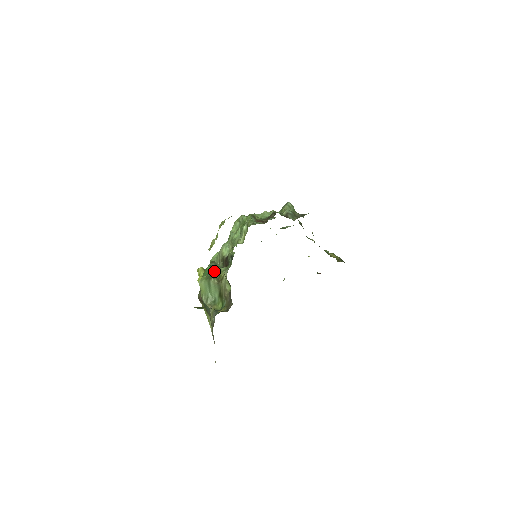
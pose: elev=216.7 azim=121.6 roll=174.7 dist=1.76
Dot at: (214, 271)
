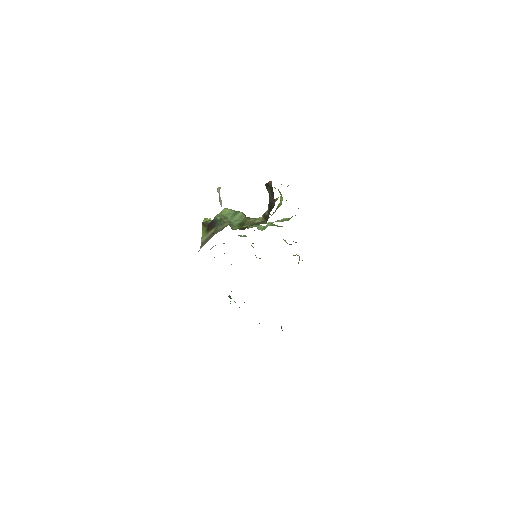
Dot at: occluded
